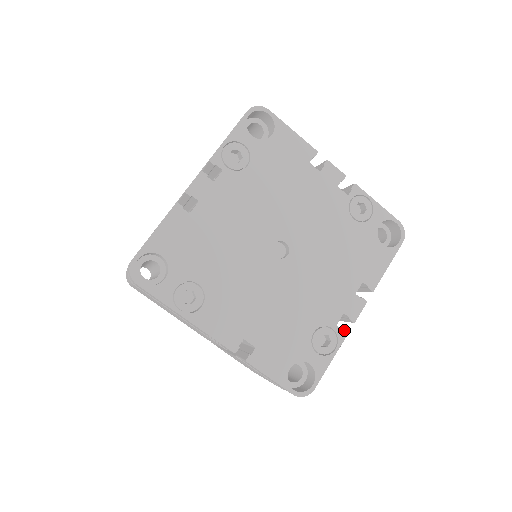
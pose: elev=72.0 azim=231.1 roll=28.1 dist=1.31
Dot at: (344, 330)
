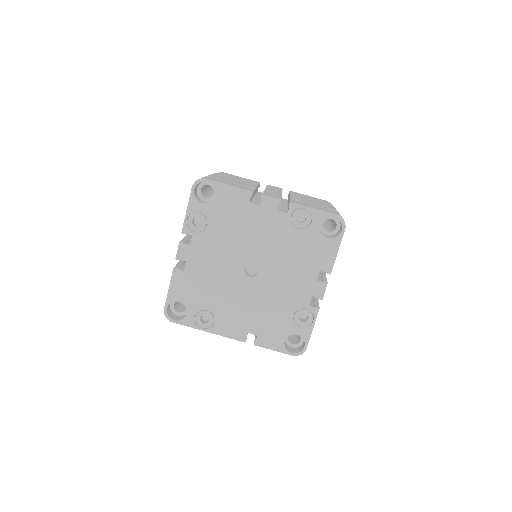
Dot at: (316, 307)
